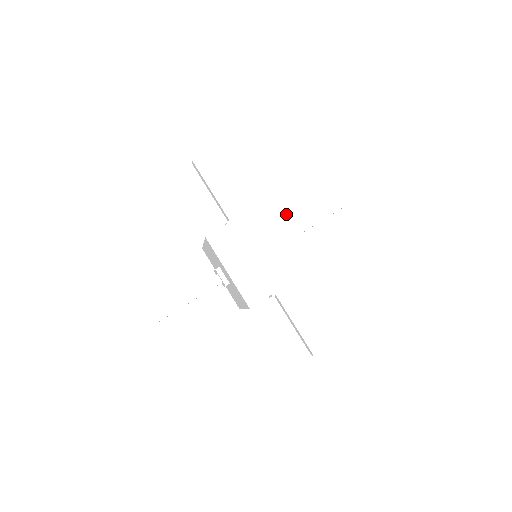
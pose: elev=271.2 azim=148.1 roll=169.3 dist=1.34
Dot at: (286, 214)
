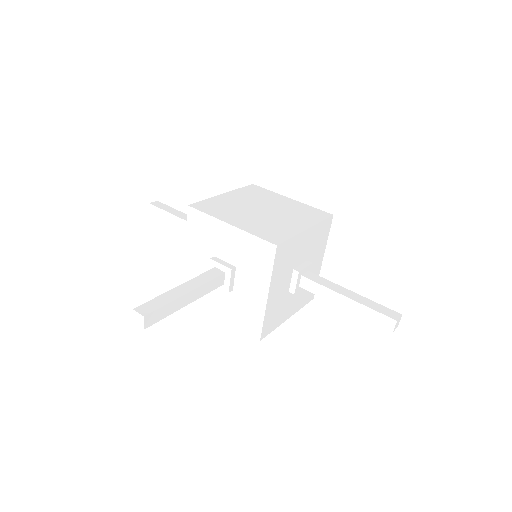
Dot at: (272, 191)
